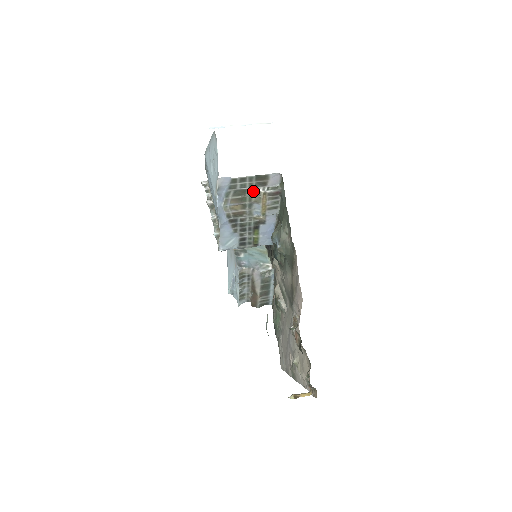
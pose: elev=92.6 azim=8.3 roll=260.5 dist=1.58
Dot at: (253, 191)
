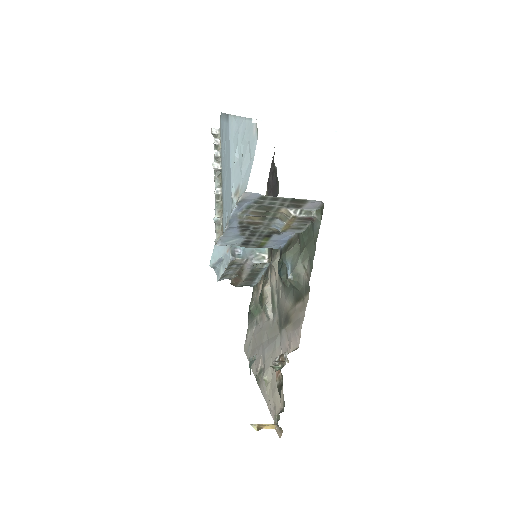
Dot at: (282, 210)
